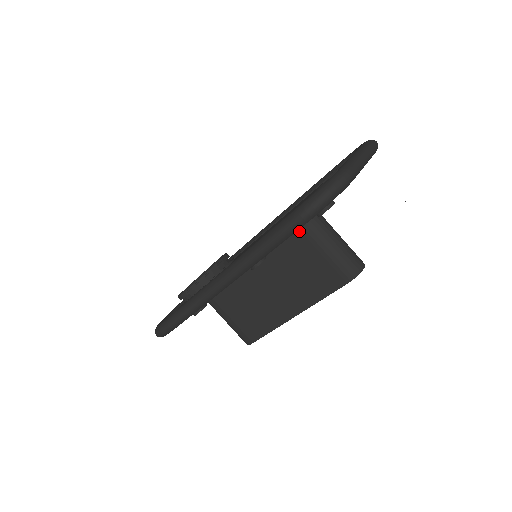
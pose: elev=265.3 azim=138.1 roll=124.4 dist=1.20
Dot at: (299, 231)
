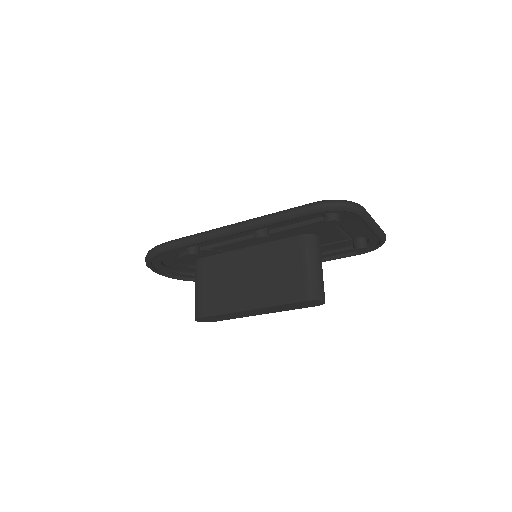
Dot at: (300, 246)
